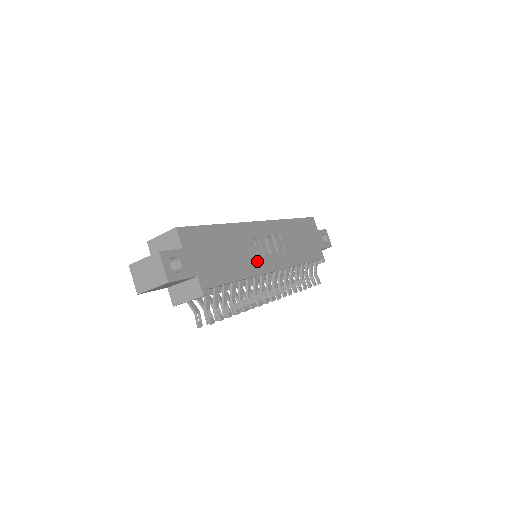
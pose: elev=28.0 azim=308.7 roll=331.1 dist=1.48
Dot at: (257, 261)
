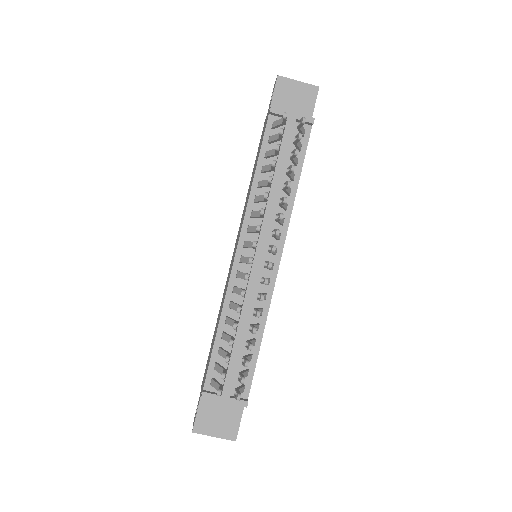
Dot at: occluded
